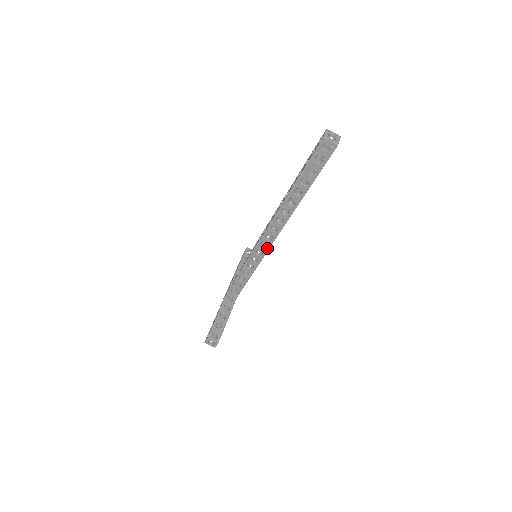
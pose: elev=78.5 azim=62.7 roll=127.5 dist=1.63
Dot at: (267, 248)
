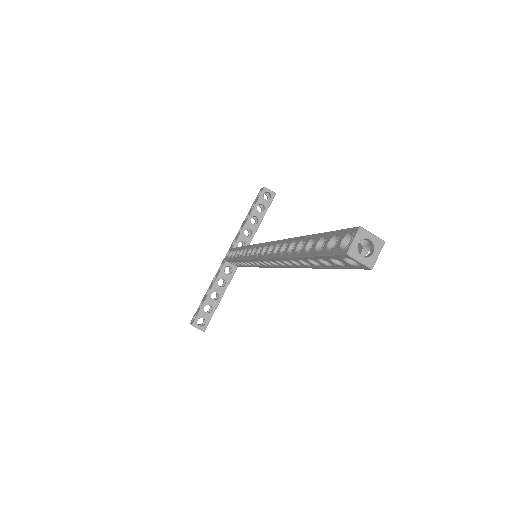
Dot at: (267, 266)
